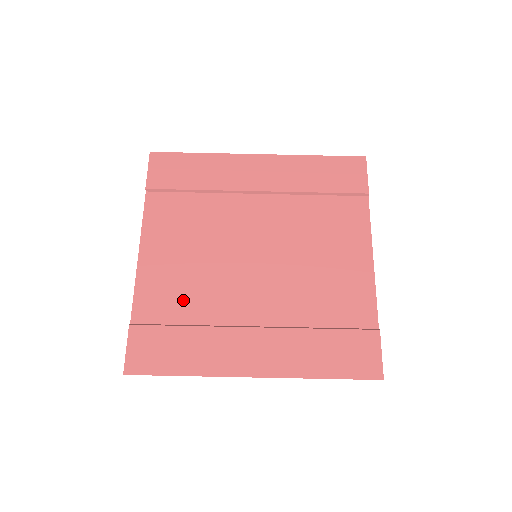
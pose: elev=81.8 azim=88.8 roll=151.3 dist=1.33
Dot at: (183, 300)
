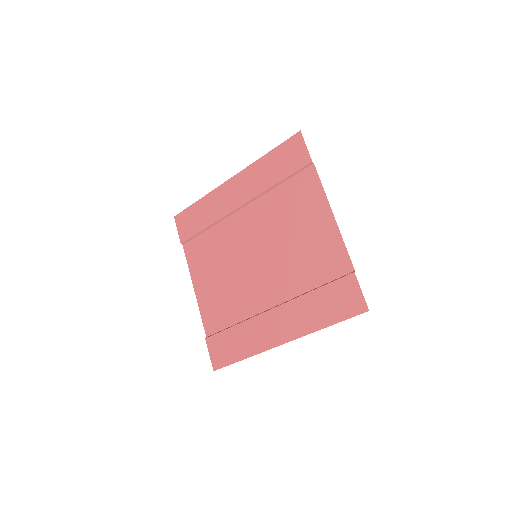
Dot at: (227, 309)
